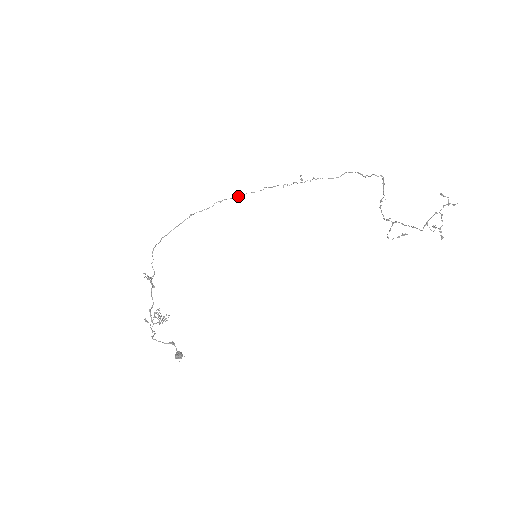
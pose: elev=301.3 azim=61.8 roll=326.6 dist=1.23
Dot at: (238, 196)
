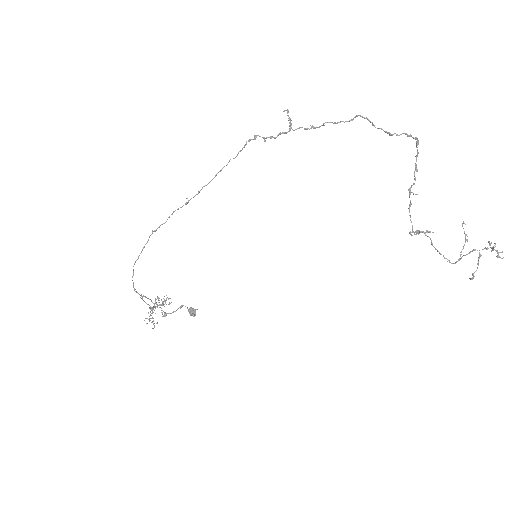
Dot at: occluded
